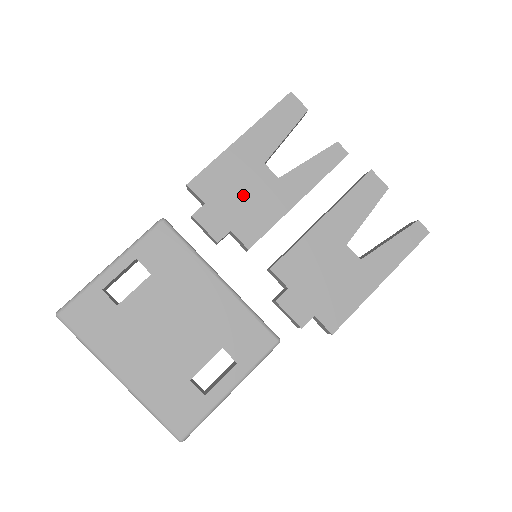
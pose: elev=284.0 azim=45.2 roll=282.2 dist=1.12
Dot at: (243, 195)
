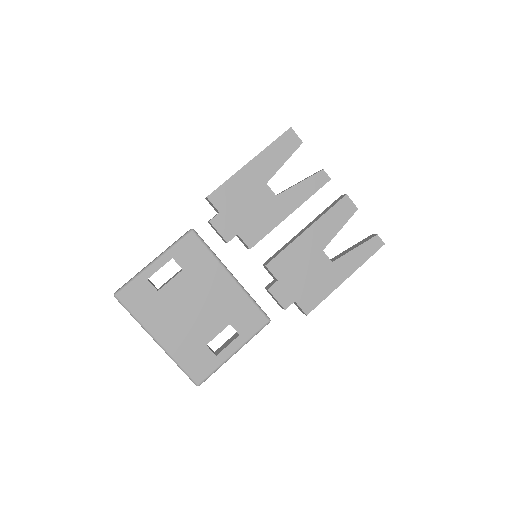
Dot at: (249, 207)
